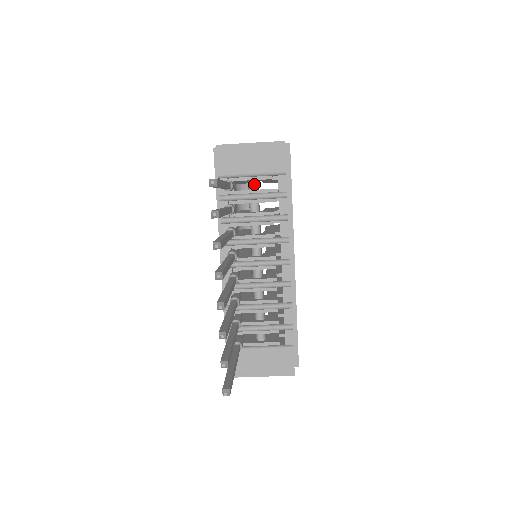
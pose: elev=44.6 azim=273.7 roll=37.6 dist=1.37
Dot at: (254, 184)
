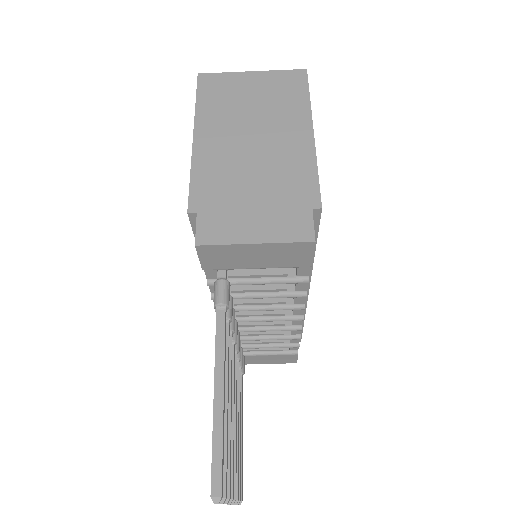
Dot at: occluded
